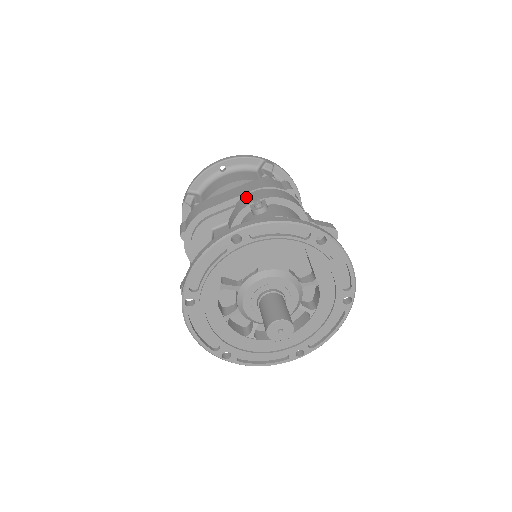
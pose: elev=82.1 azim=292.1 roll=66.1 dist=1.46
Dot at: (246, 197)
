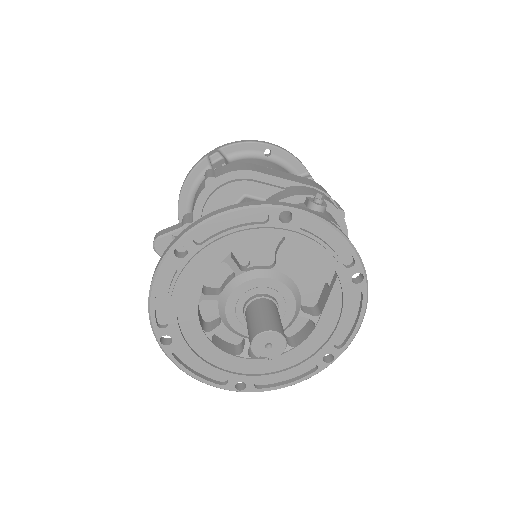
Dot at: (302, 187)
